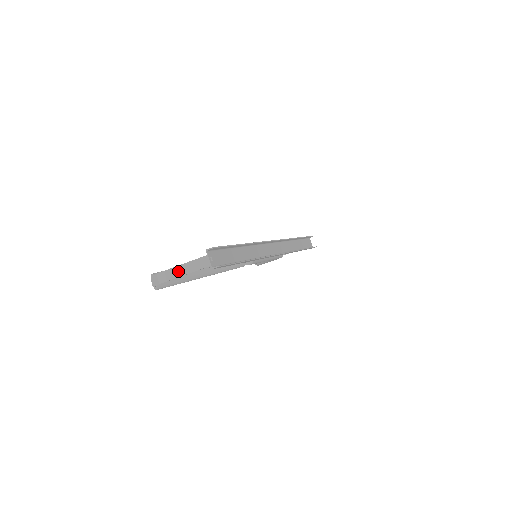
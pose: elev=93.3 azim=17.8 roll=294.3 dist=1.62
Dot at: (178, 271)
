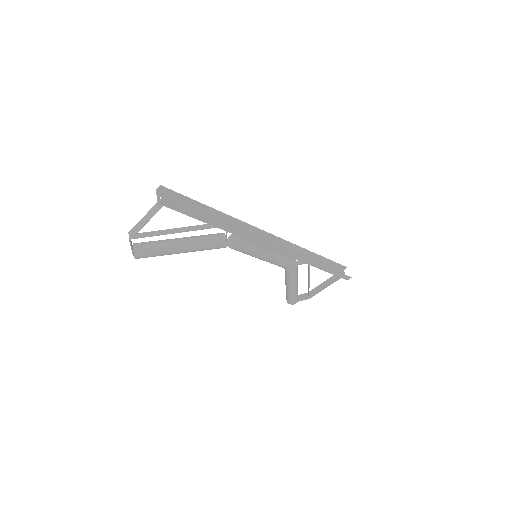
Dot at: (141, 223)
